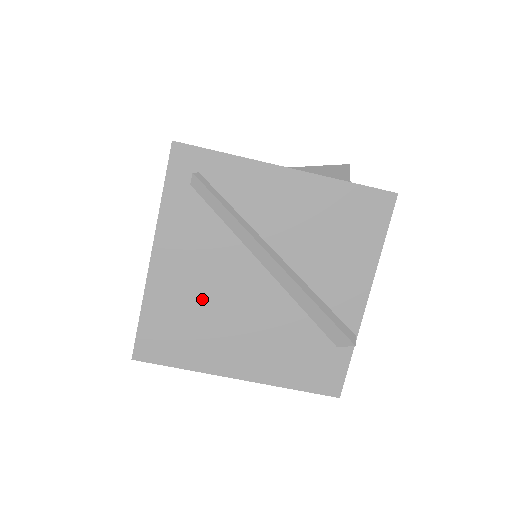
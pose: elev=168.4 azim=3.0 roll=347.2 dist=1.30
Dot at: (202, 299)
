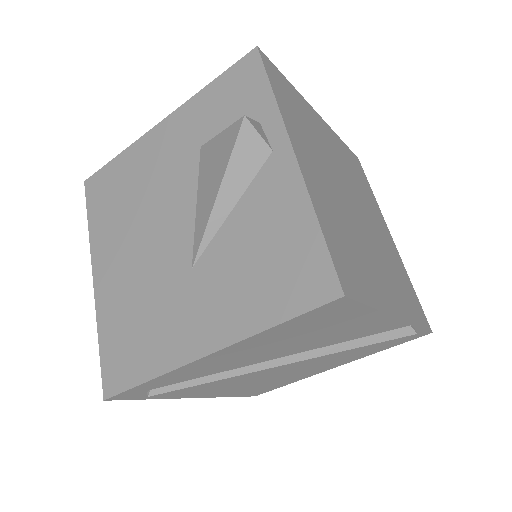
Dot at: (258, 381)
